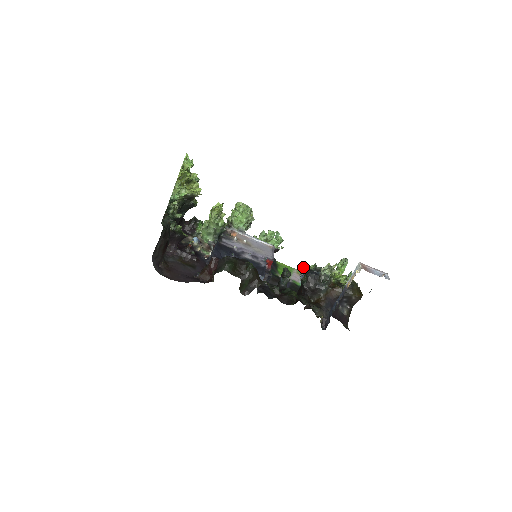
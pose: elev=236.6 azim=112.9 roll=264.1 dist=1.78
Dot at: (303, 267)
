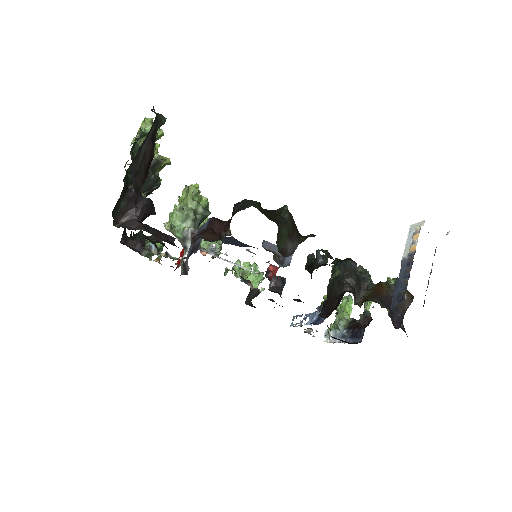
Dot at: (294, 317)
